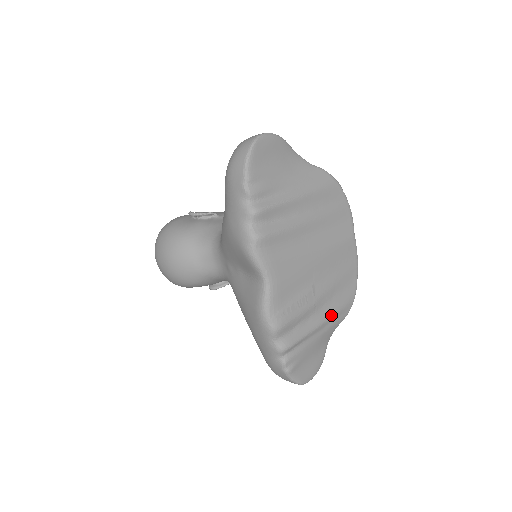
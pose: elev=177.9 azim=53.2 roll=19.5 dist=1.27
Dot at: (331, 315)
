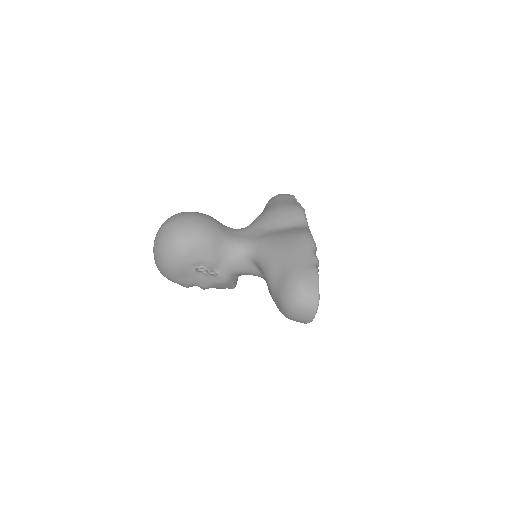
Dot at: occluded
